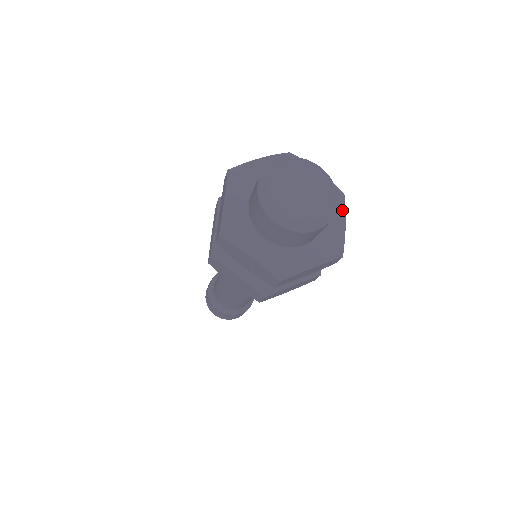
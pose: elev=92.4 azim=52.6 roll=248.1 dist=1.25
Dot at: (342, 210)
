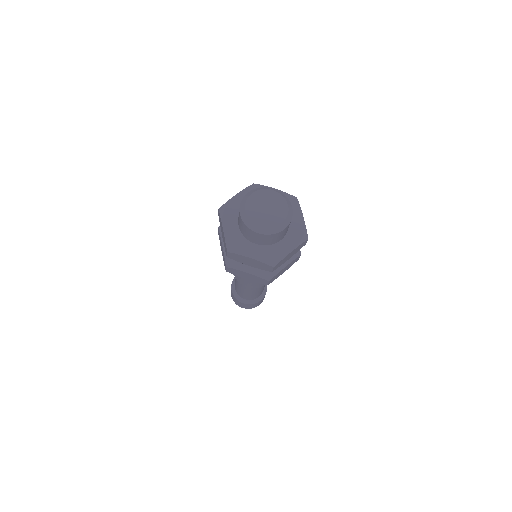
Dot at: (298, 209)
